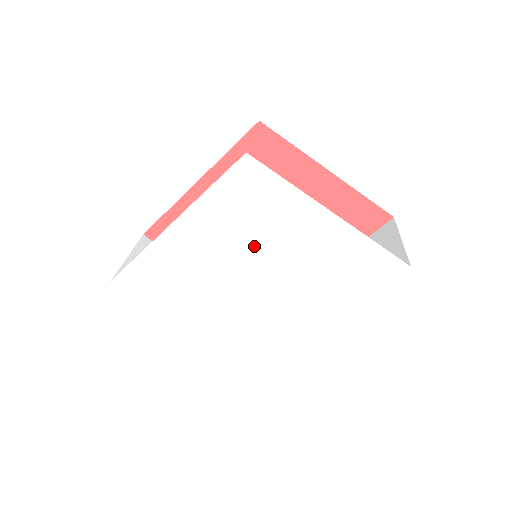
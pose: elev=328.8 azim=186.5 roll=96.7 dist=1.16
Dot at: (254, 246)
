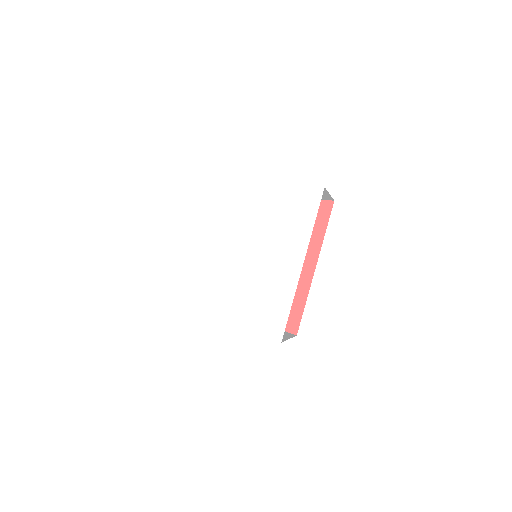
Dot at: (236, 228)
